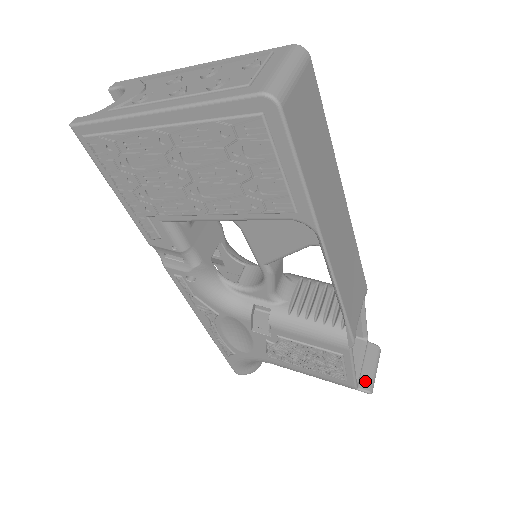
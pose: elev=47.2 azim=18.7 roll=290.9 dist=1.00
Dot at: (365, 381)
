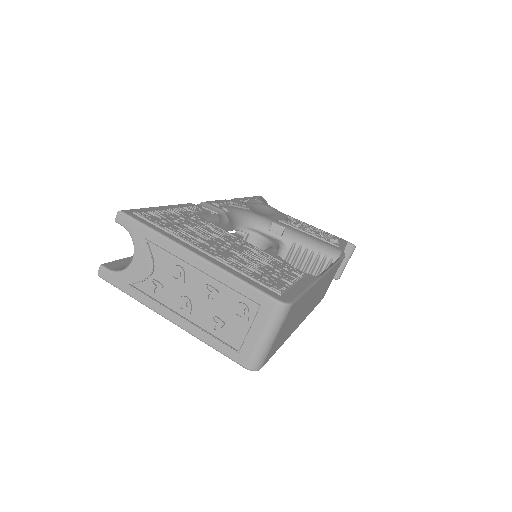
Dot at: (336, 273)
